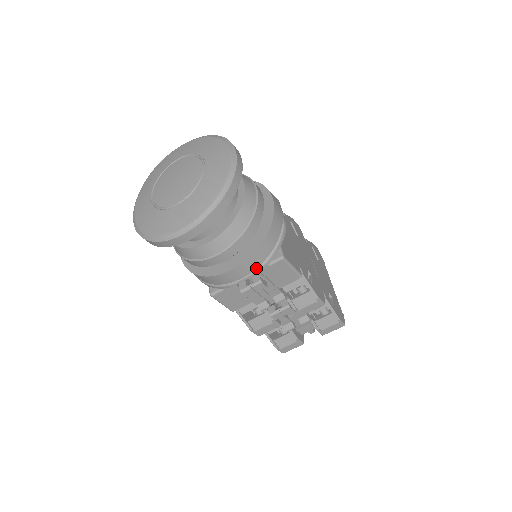
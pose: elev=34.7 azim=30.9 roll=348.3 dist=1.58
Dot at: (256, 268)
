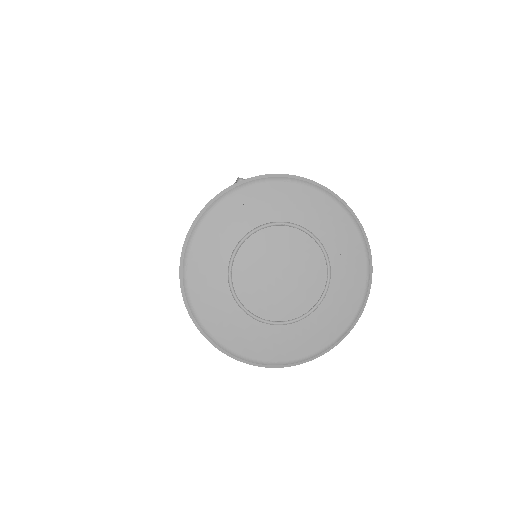
Dot at: occluded
